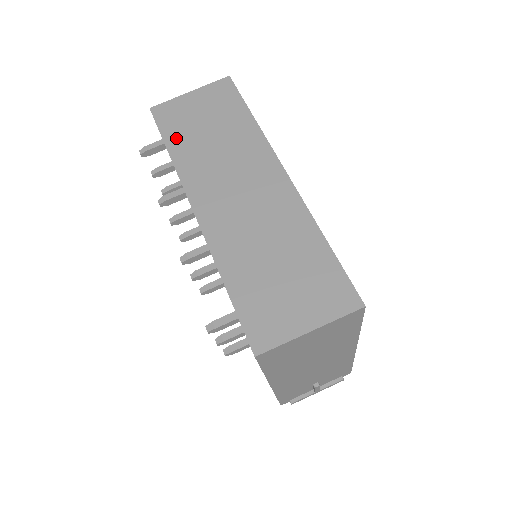
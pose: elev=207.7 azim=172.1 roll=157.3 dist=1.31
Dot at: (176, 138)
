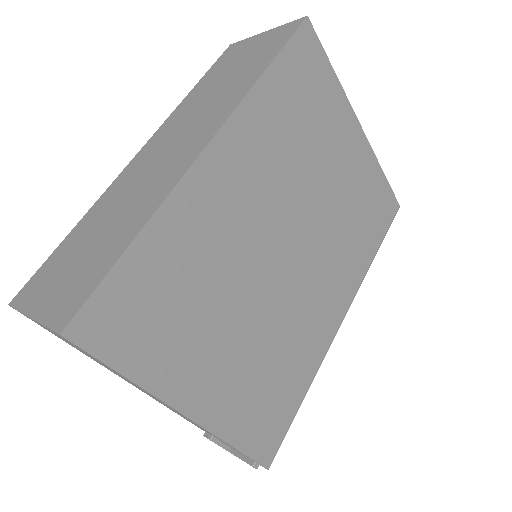
Dot at: (207, 79)
